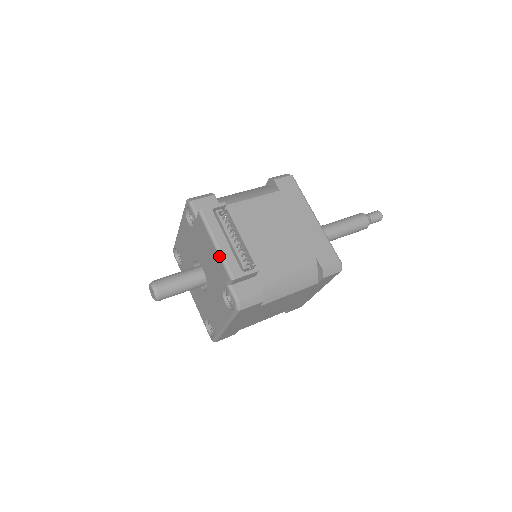
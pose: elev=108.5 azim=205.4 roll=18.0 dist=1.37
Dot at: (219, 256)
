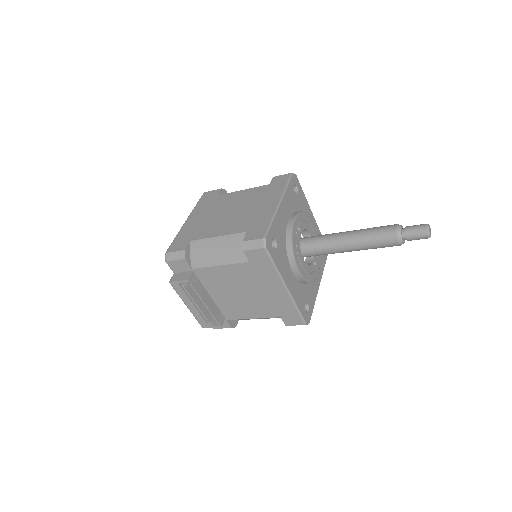
Dot at: (191, 312)
